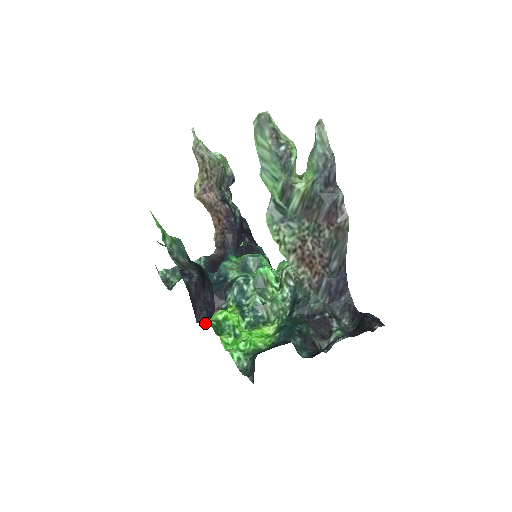
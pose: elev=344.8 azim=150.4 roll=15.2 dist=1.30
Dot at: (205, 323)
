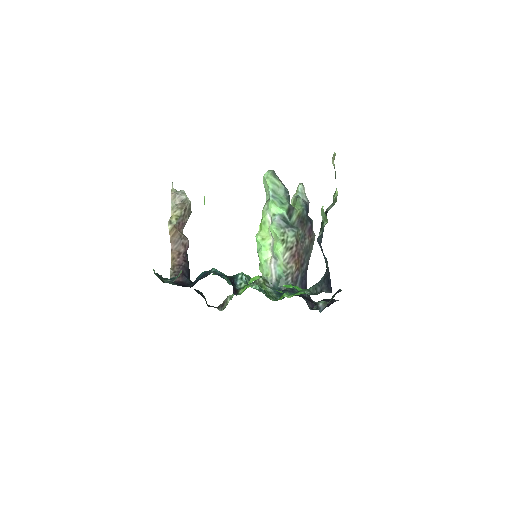
Dot at: (250, 282)
